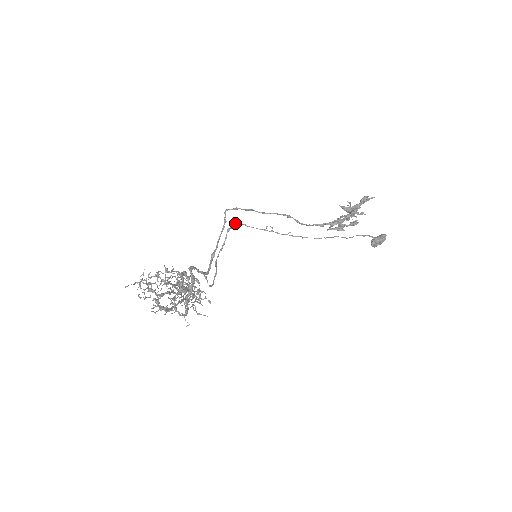
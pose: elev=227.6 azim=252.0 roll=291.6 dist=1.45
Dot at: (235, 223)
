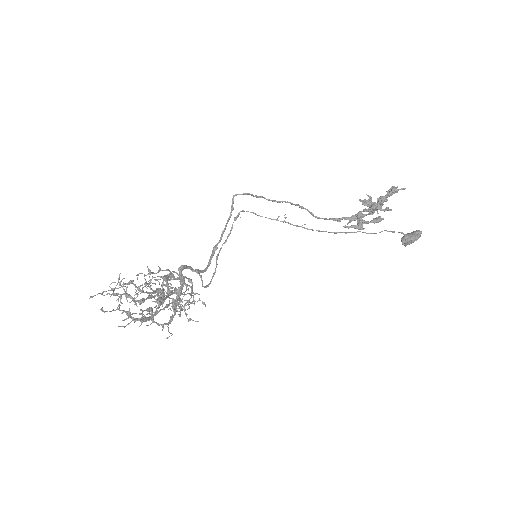
Dot at: (243, 211)
